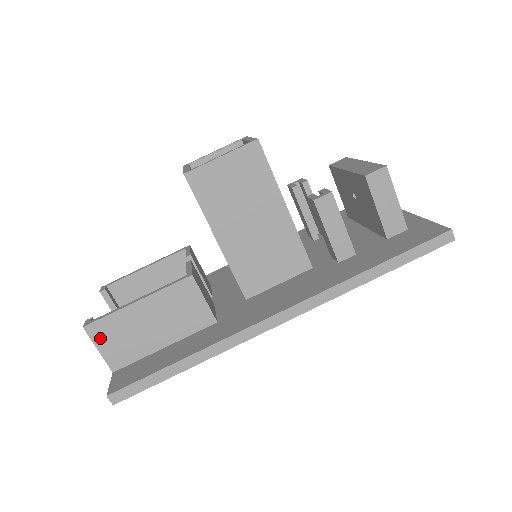
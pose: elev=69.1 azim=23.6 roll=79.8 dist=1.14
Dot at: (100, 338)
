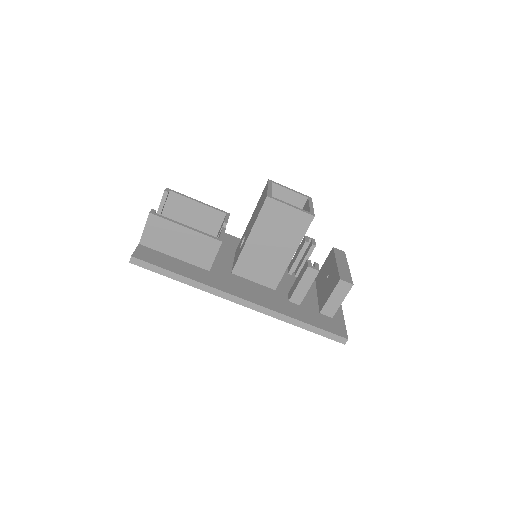
Dot at: (151, 225)
